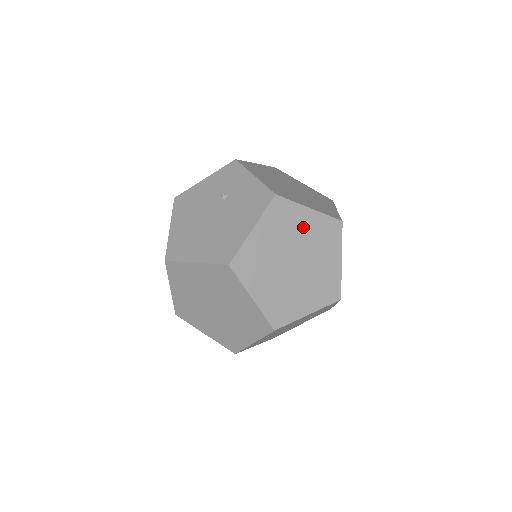
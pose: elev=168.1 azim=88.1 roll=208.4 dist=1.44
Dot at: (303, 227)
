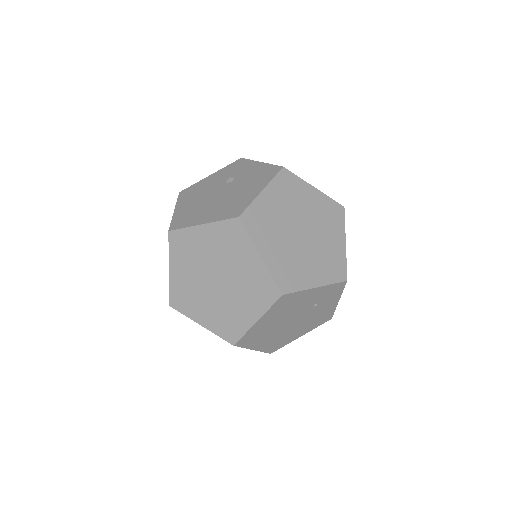
Dot at: (309, 202)
